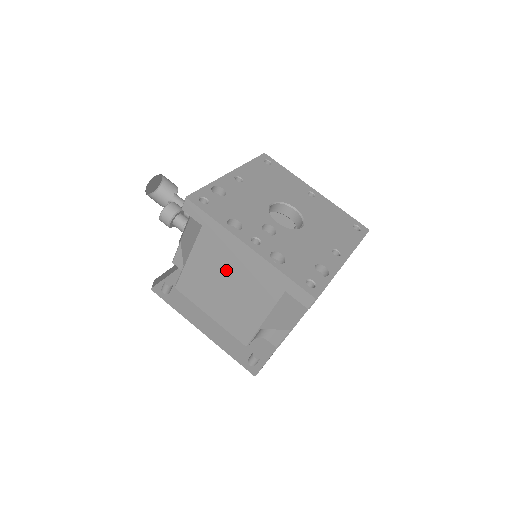
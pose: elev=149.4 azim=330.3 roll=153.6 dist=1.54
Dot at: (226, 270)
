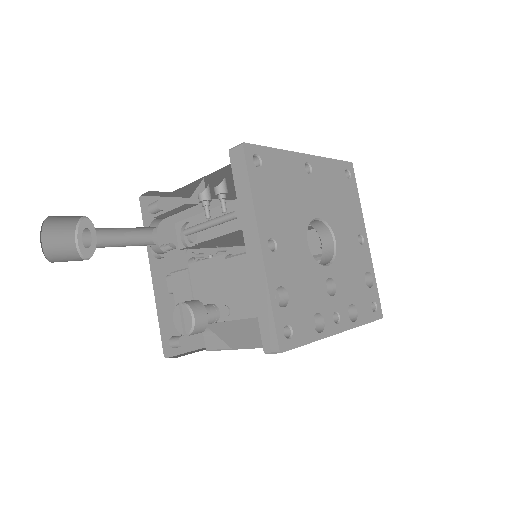
Dot at: occluded
